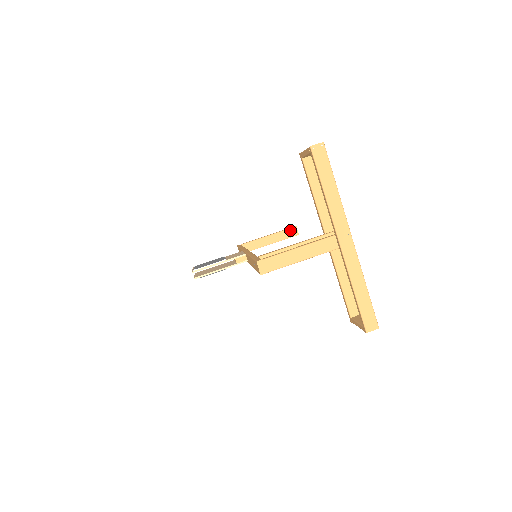
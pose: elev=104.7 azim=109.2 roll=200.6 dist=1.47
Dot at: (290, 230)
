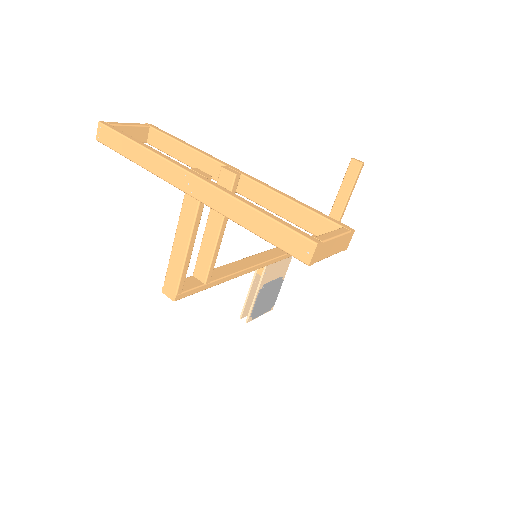
Dot at: (349, 169)
